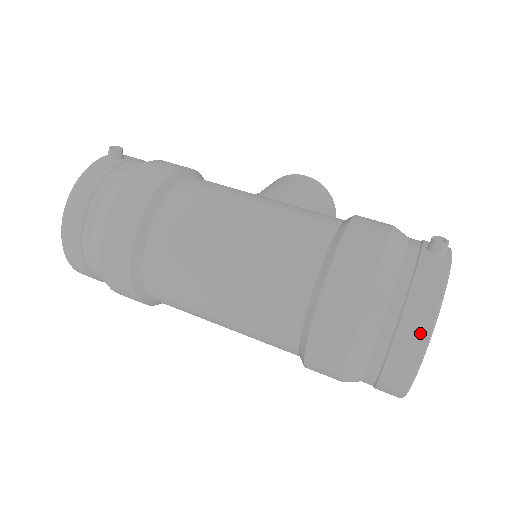
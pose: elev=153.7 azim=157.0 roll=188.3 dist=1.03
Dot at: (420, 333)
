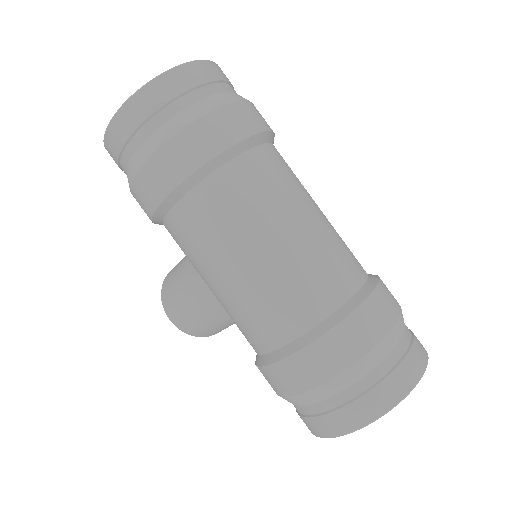
Dot at: (424, 351)
